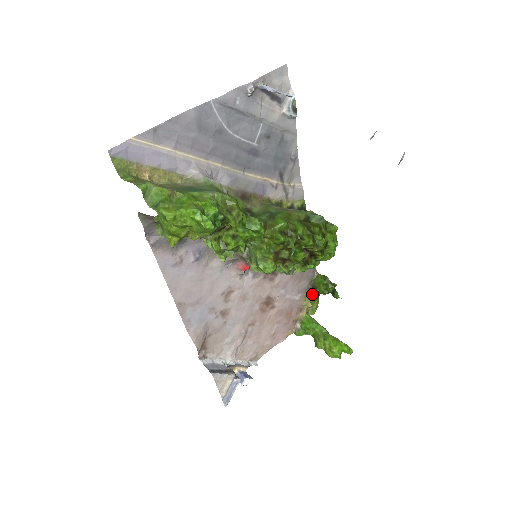
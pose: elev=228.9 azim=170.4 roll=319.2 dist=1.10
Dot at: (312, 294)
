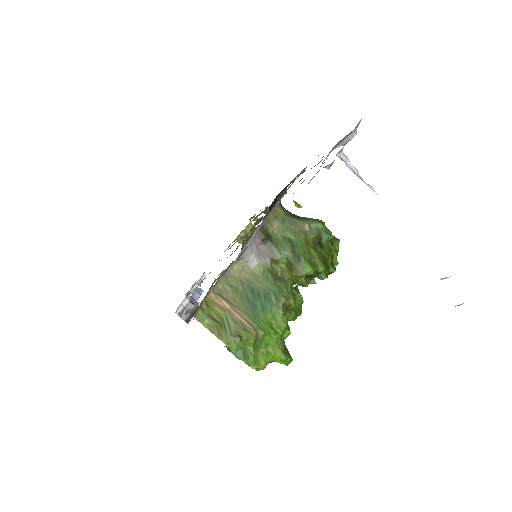
Dot at: (261, 212)
